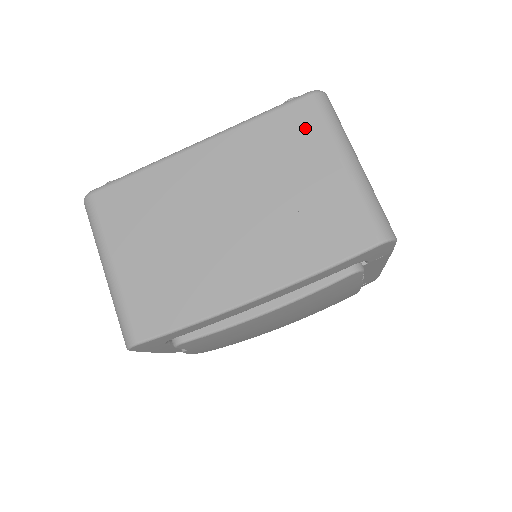
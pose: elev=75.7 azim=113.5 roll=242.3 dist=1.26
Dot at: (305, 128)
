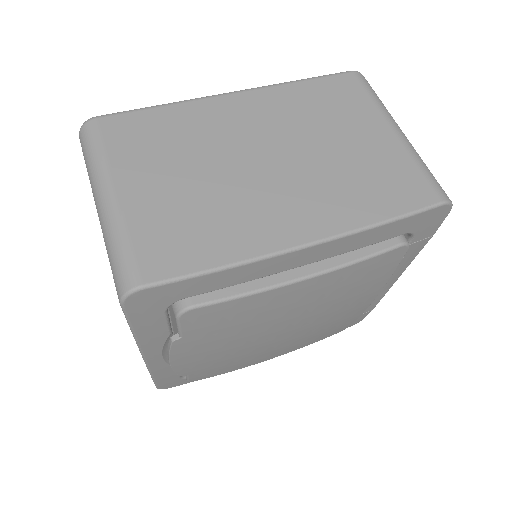
Dot at: (351, 96)
